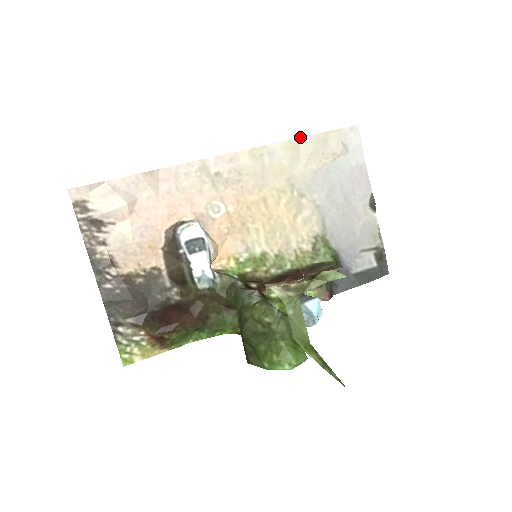
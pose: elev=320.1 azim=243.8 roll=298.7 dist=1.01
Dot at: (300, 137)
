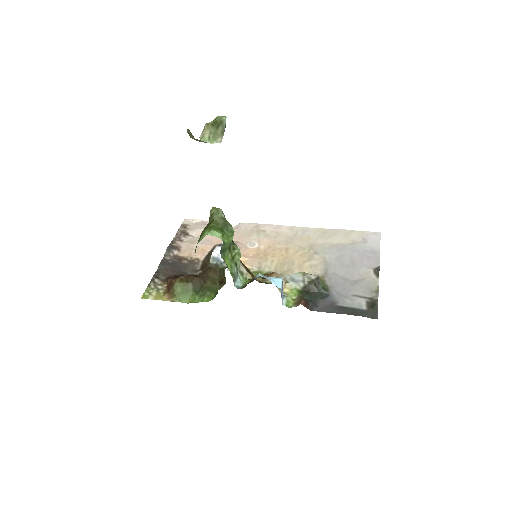
Dot at: (330, 229)
